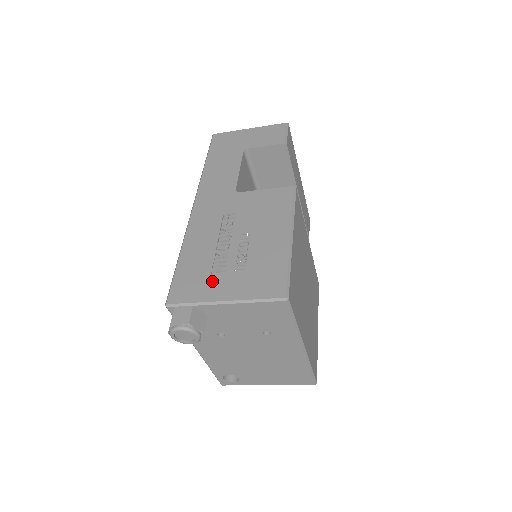
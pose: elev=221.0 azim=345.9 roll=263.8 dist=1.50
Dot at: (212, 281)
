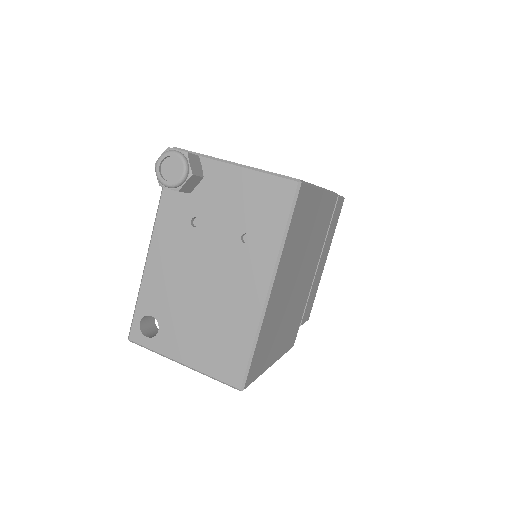
Dot at: occluded
